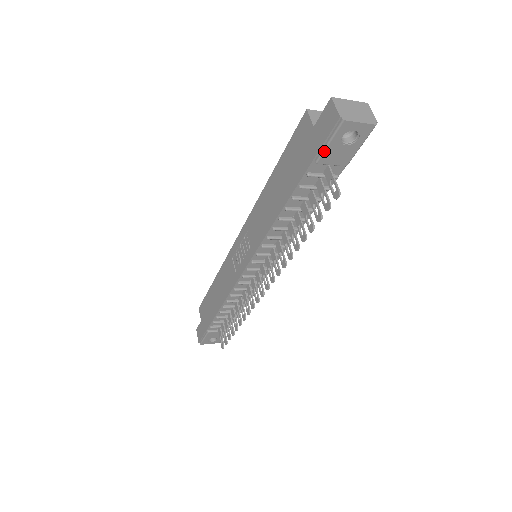
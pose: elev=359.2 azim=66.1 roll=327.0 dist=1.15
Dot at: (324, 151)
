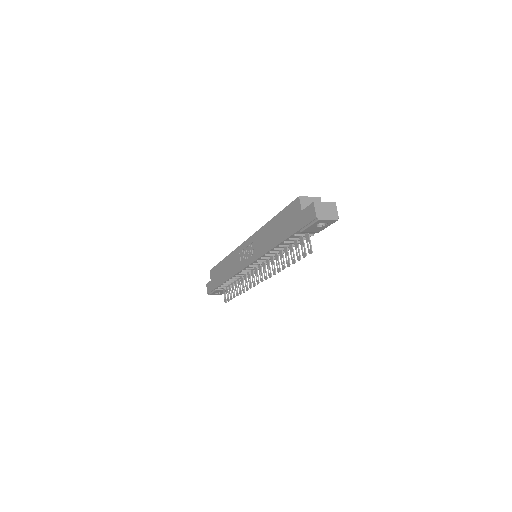
Dot at: (306, 229)
